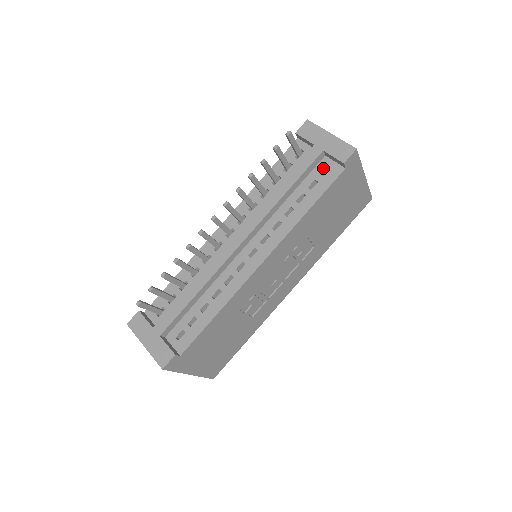
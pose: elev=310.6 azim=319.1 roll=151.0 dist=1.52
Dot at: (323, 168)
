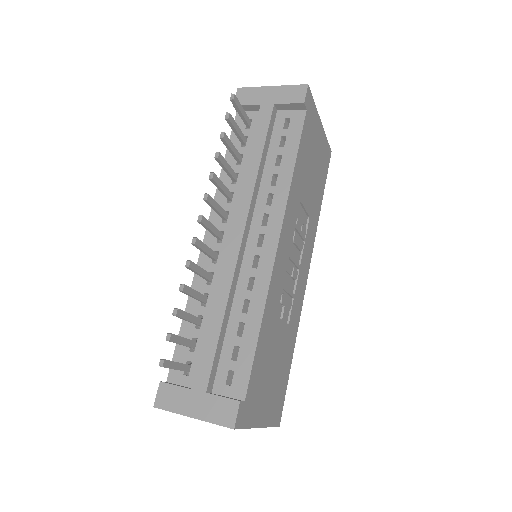
Dot at: (283, 122)
